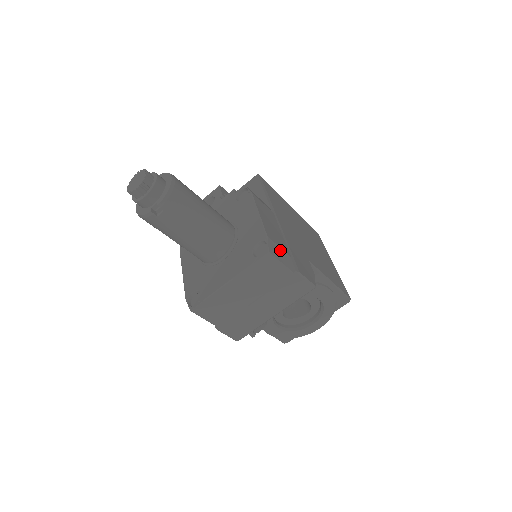
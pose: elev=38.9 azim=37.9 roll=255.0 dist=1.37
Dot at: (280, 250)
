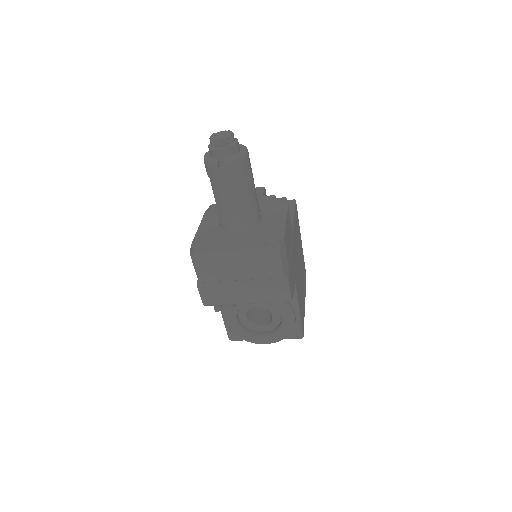
Dot at: (285, 255)
